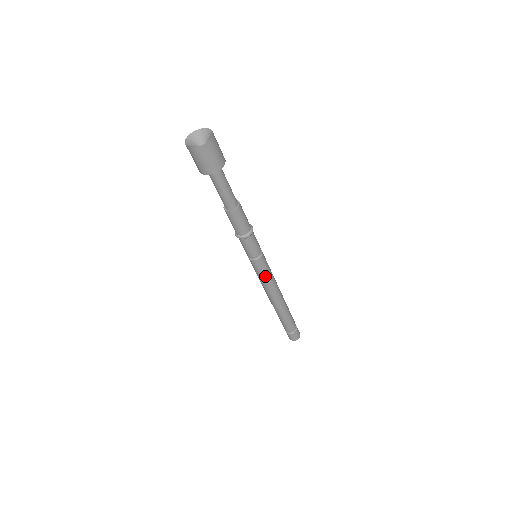
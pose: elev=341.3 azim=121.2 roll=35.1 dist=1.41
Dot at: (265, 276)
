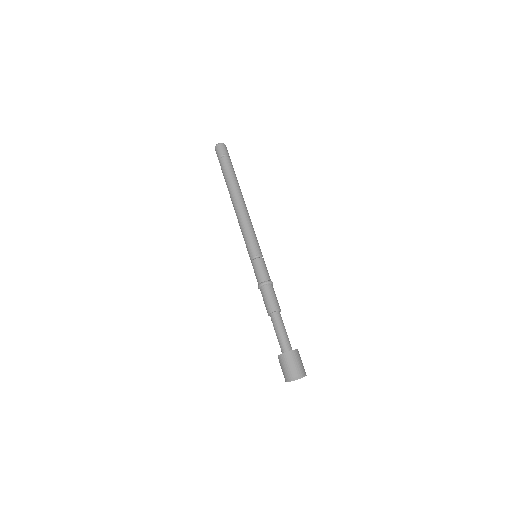
Dot at: occluded
